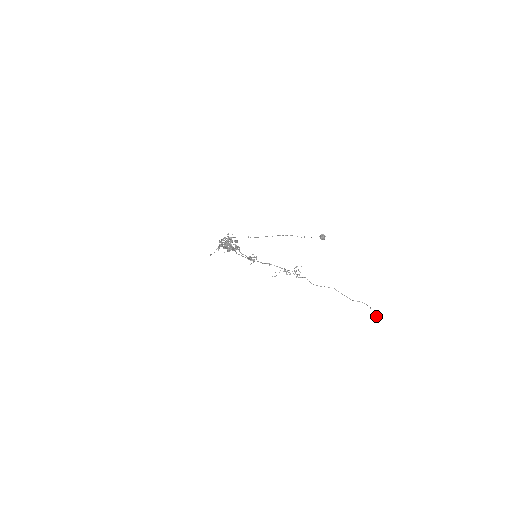
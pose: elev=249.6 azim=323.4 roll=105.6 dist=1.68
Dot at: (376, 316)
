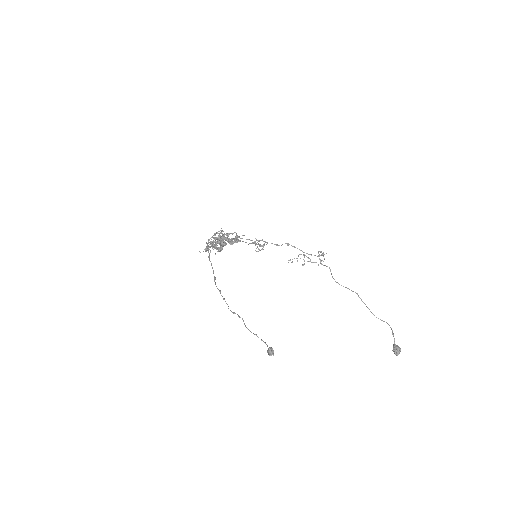
Dot at: (394, 351)
